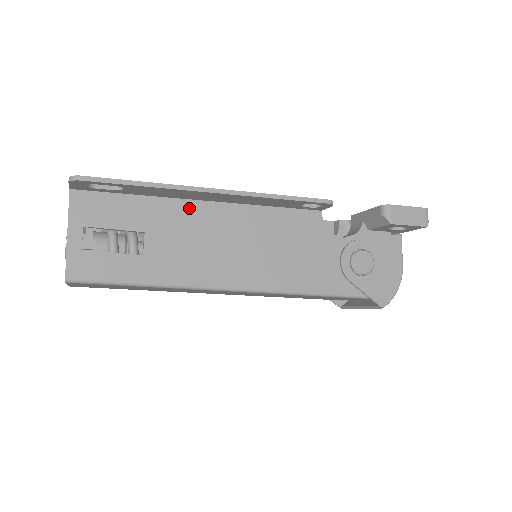
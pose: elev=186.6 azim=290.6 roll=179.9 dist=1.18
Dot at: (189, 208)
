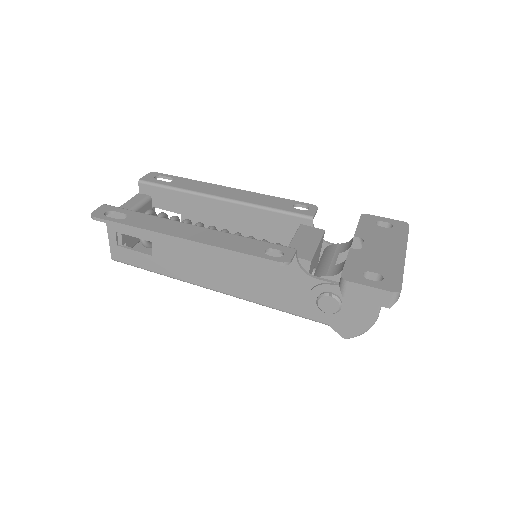
Dot at: occluded
